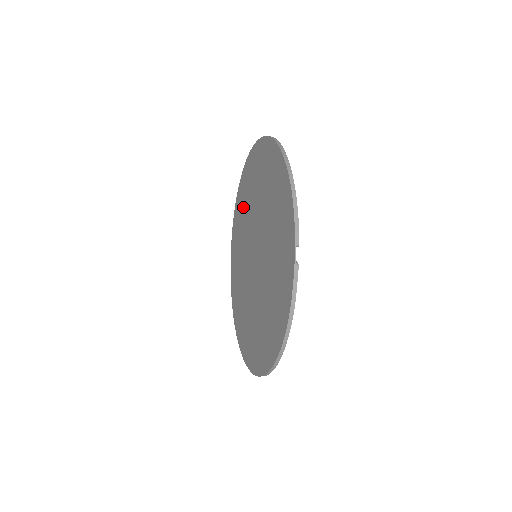
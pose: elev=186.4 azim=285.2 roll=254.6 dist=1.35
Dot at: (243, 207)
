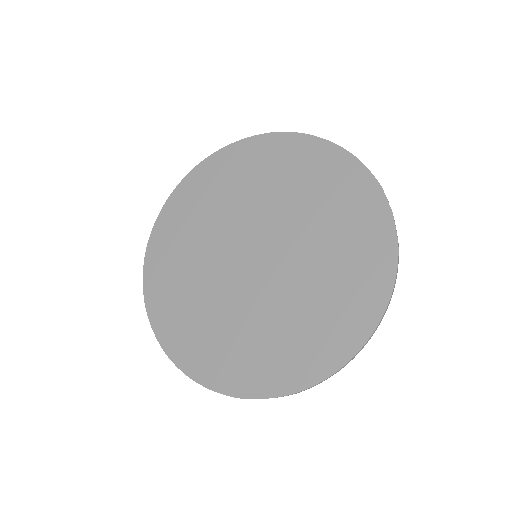
Dot at: (189, 224)
